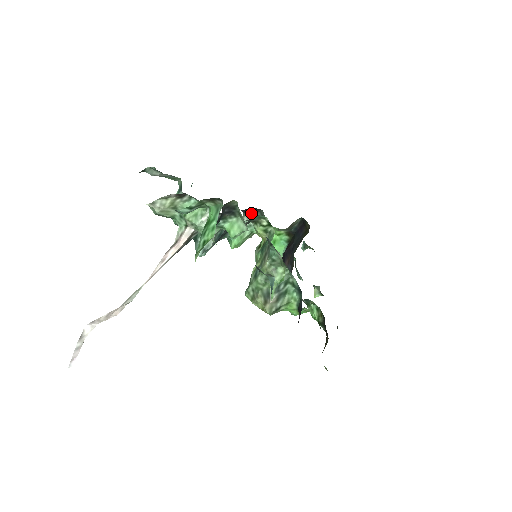
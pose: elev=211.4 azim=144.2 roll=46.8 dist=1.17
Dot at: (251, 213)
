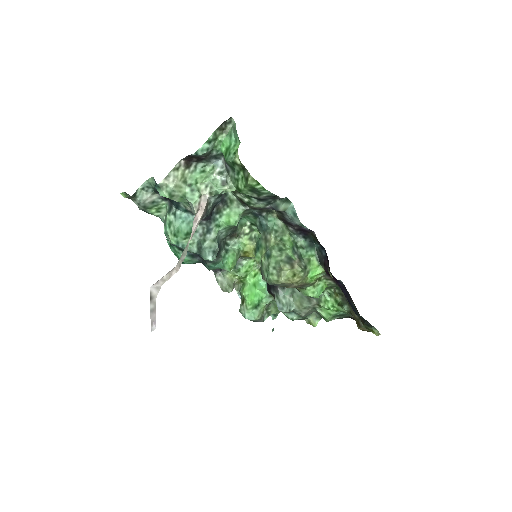
Dot at: occluded
